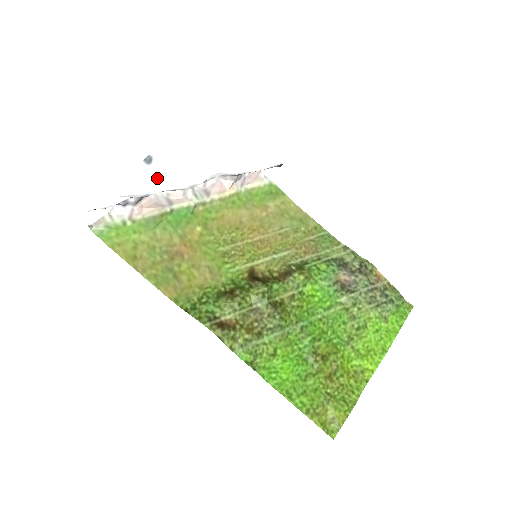
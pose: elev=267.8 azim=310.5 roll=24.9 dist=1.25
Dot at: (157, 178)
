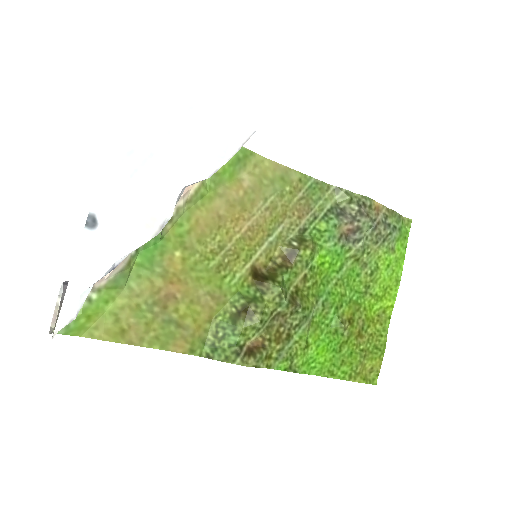
Dot at: (115, 240)
